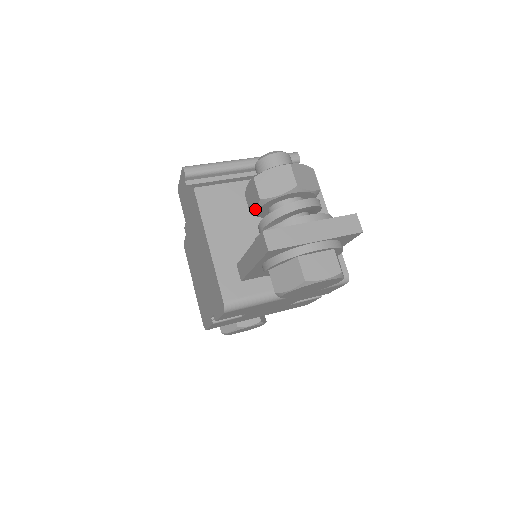
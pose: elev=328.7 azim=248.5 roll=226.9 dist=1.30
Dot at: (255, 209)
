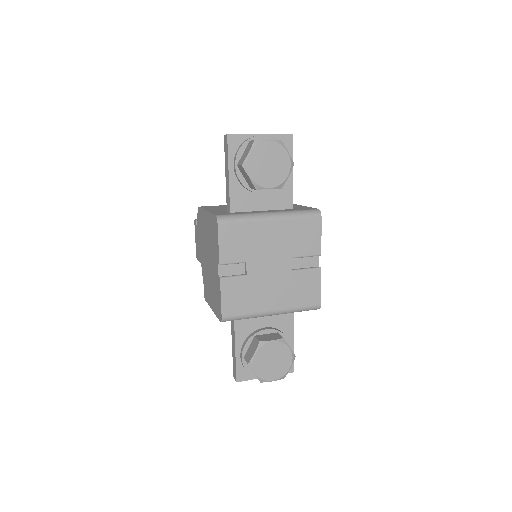
Dot at: occluded
